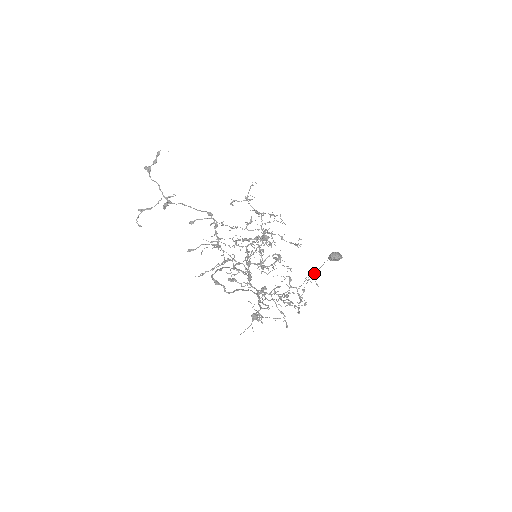
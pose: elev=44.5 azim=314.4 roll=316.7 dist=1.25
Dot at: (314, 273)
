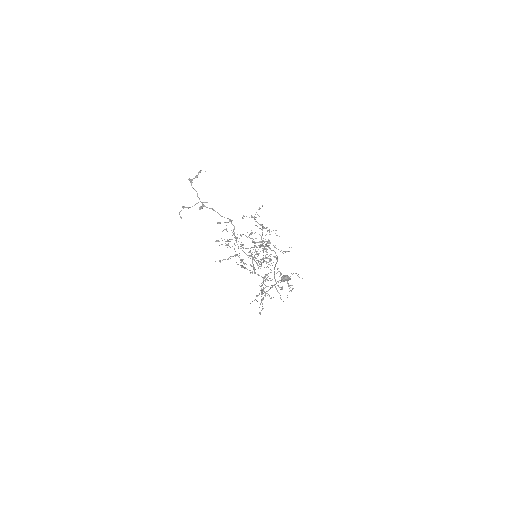
Dot at: (271, 287)
